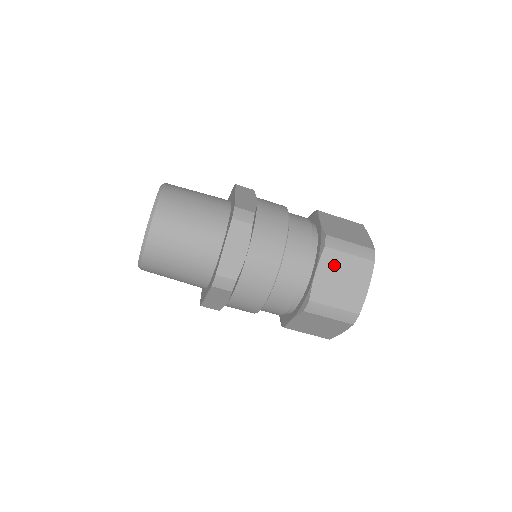
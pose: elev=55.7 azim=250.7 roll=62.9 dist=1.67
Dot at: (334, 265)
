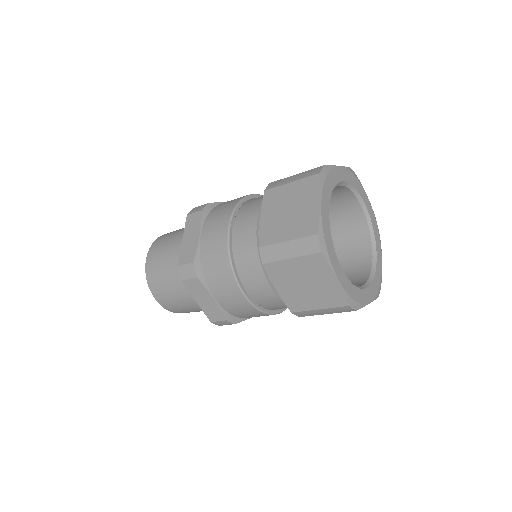
Dot at: (285, 275)
